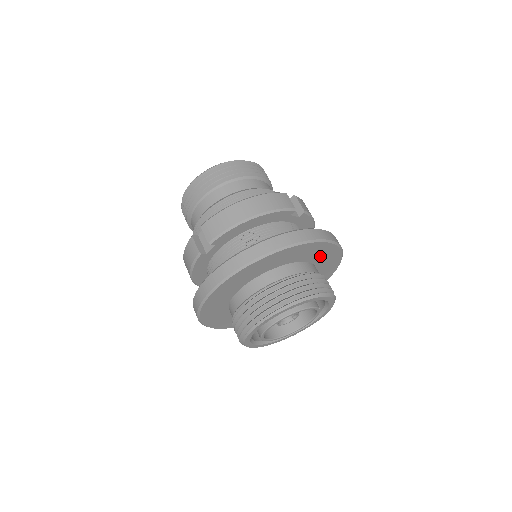
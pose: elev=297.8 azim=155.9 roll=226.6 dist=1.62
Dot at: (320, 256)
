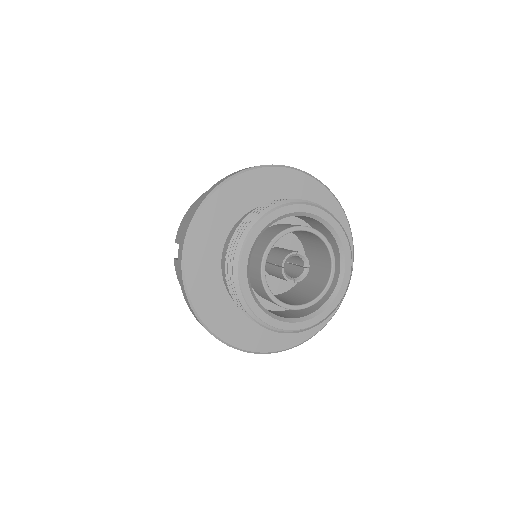
Dot at: occluded
